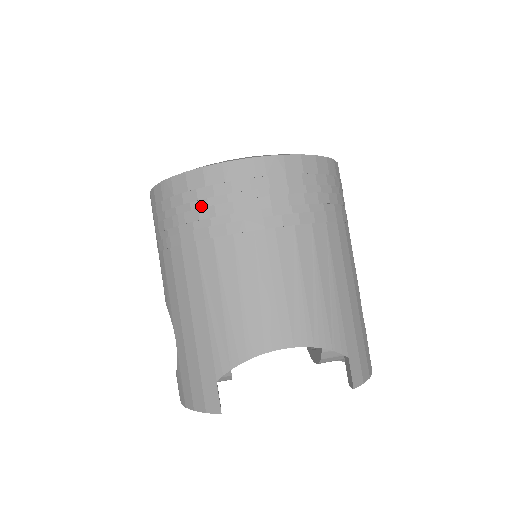
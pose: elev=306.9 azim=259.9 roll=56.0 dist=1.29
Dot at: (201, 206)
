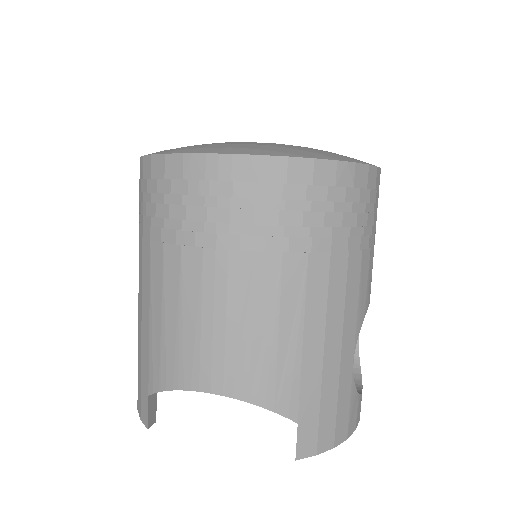
Dot at: (158, 201)
